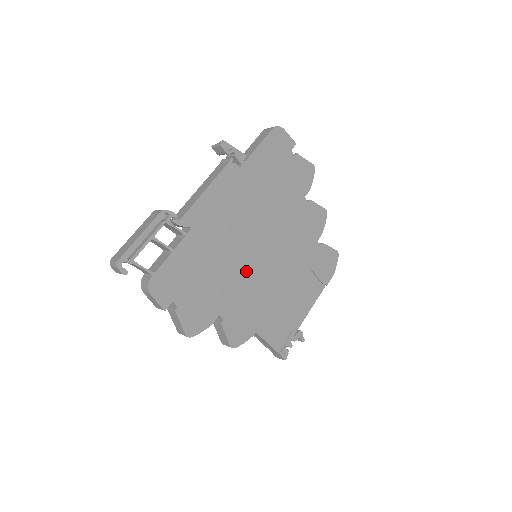
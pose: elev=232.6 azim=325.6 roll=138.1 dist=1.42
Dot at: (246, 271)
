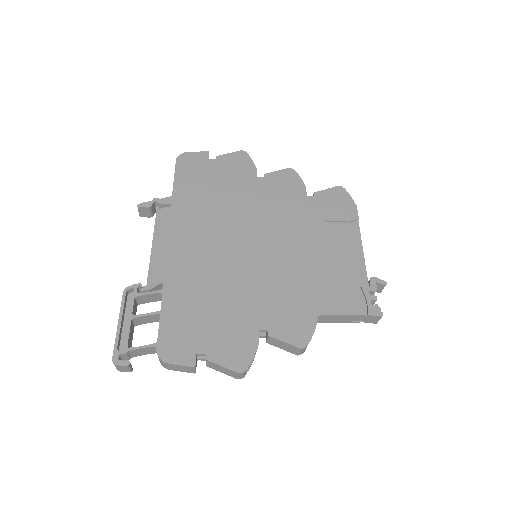
Dot at: (252, 274)
